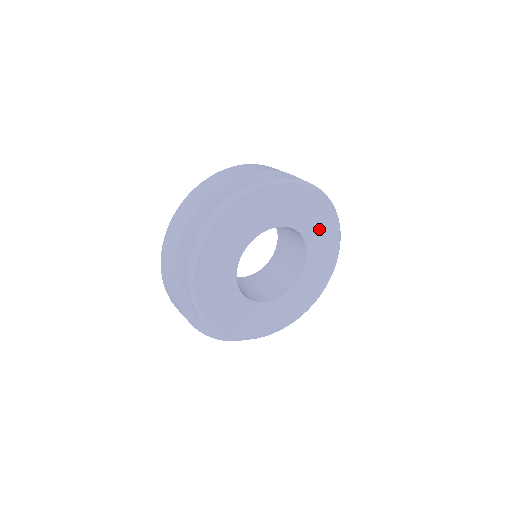
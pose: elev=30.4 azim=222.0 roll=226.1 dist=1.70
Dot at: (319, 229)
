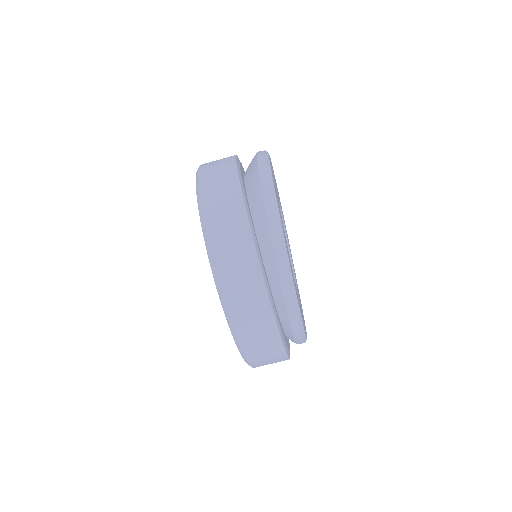
Dot at: occluded
